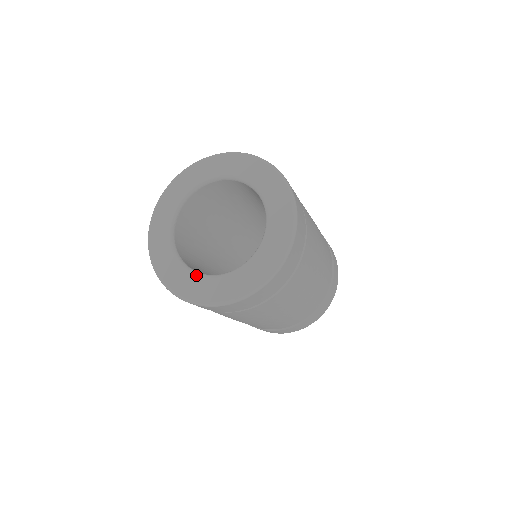
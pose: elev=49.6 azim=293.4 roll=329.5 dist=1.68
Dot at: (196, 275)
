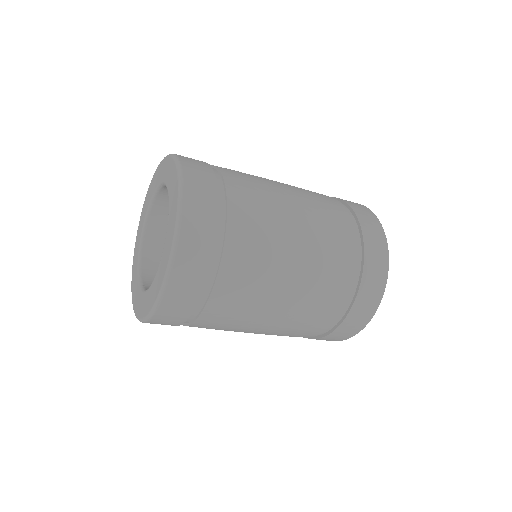
Dot at: (138, 282)
